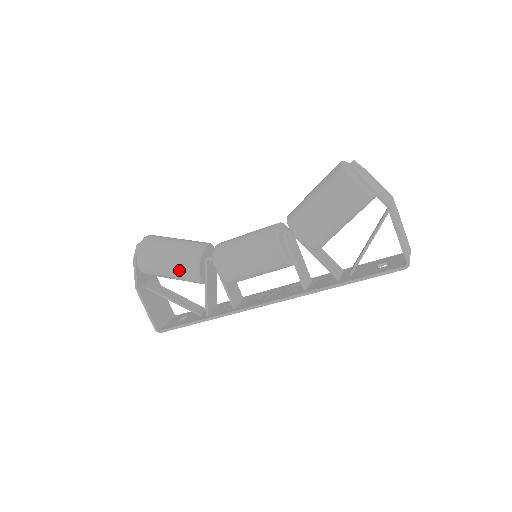
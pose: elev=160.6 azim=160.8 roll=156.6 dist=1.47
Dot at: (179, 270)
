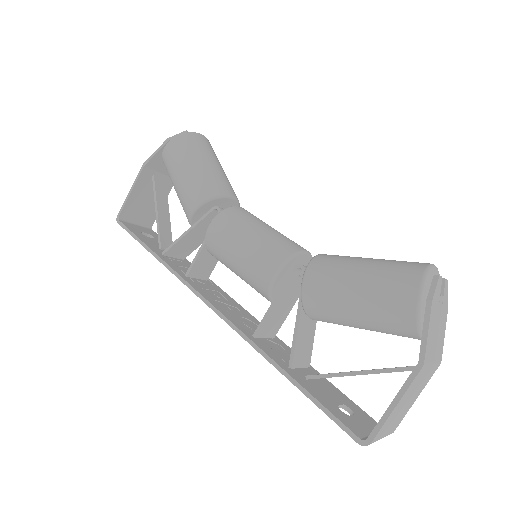
Dot at: (185, 188)
